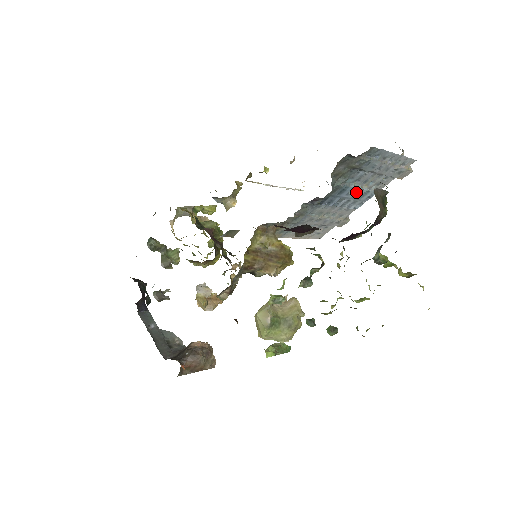
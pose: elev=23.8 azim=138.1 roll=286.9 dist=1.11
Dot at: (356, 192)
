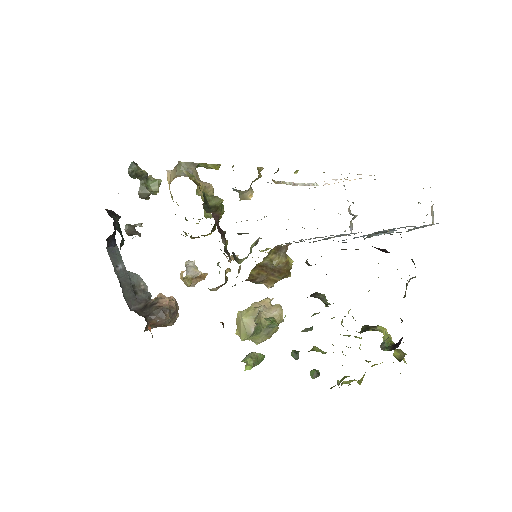
Dot at: occluded
